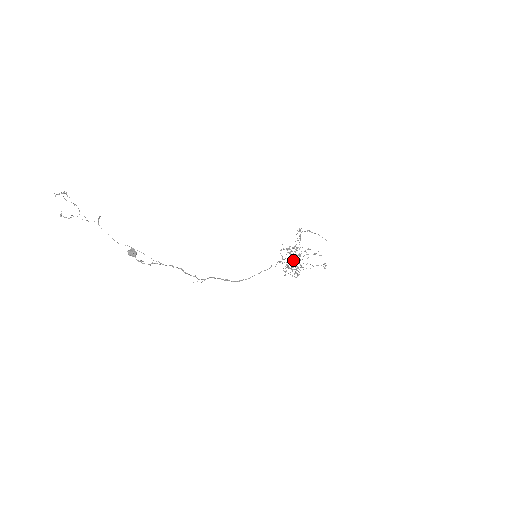
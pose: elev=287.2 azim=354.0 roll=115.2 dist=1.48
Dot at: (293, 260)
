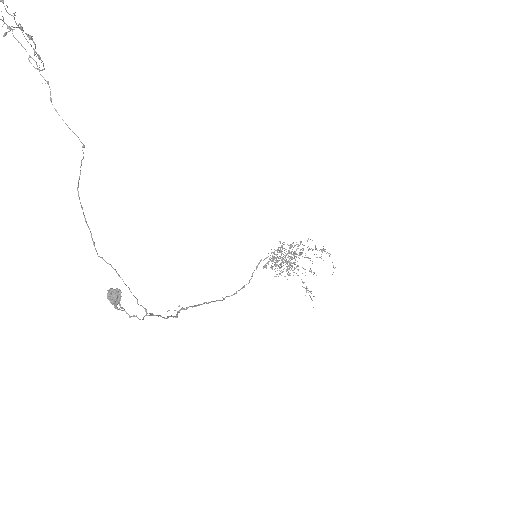
Dot at: occluded
